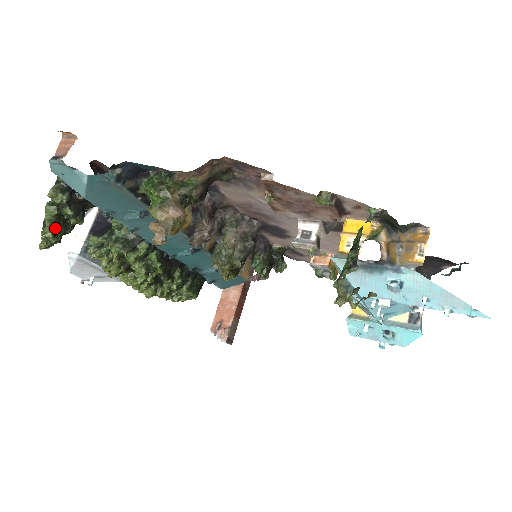
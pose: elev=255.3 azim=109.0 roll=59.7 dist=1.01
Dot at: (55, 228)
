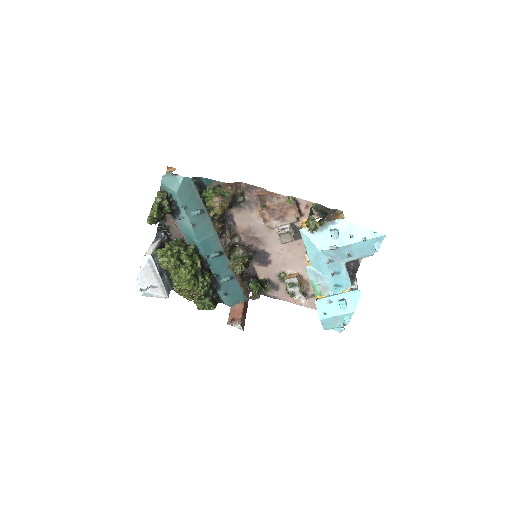
Dot at: (158, 209)
